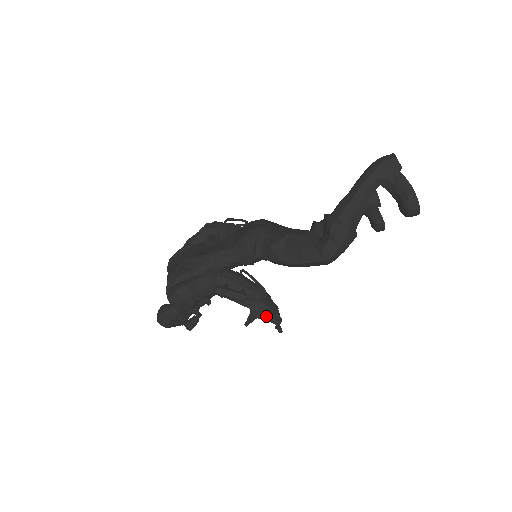
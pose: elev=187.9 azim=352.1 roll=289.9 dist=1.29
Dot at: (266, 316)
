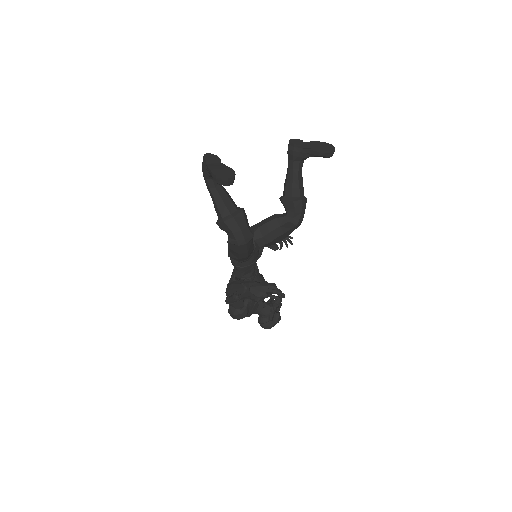
Dot at: (258, 297)
